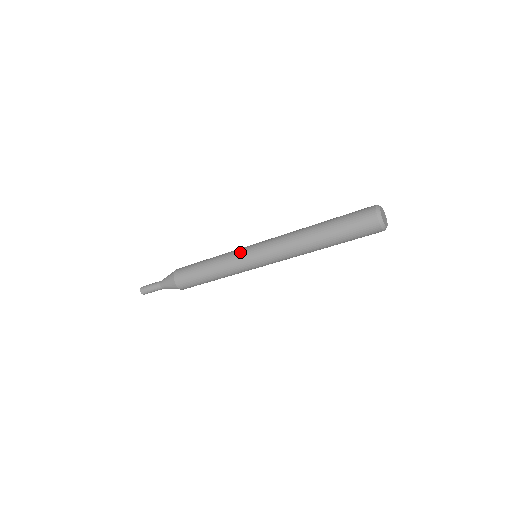
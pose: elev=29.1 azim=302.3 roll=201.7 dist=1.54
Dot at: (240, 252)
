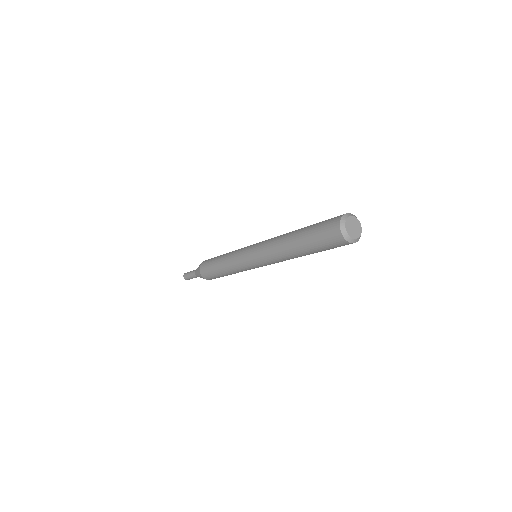
Dot at: (245, 247)
